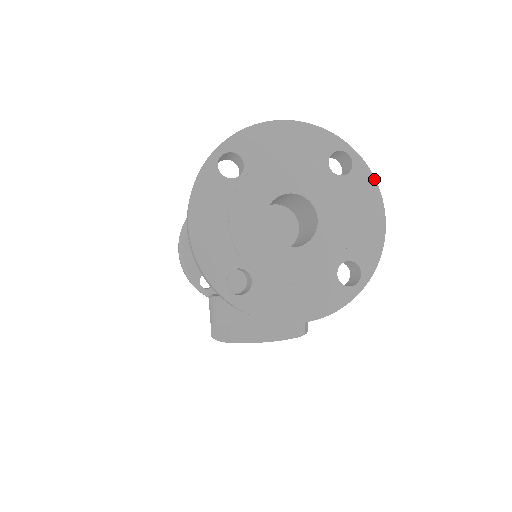
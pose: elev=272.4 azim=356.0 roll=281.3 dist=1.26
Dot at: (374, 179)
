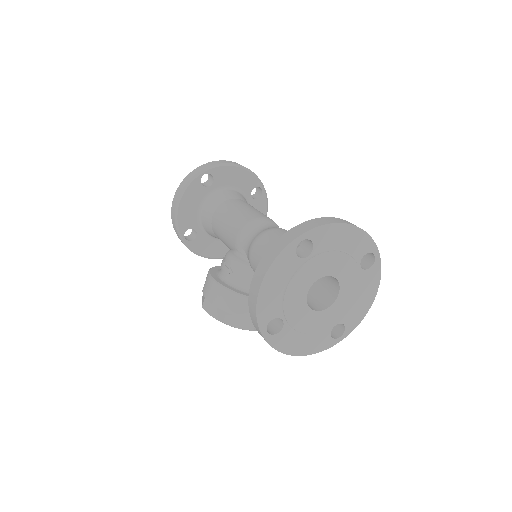
Dot at: (380, 275)
